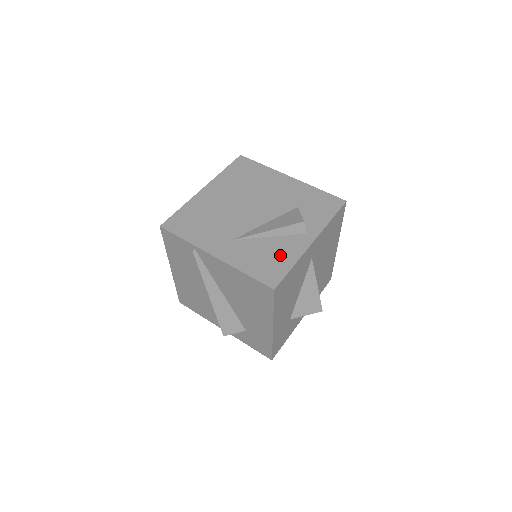
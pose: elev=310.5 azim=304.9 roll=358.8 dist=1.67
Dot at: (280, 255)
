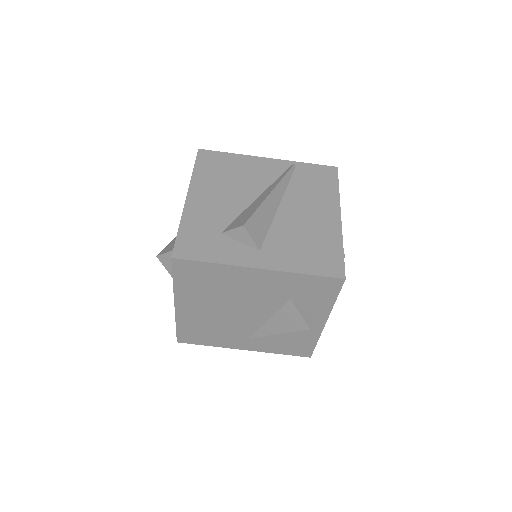
Dot at: (300, 339)
